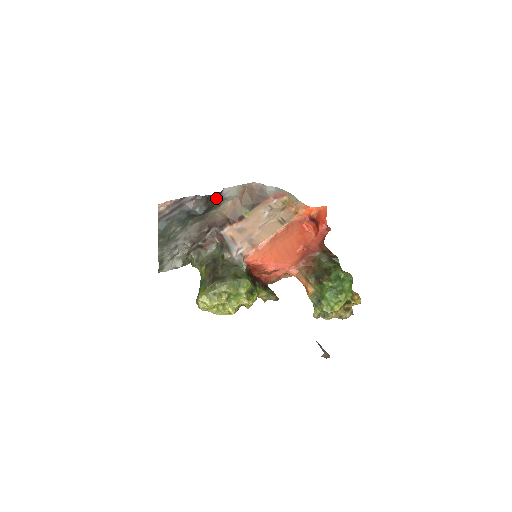
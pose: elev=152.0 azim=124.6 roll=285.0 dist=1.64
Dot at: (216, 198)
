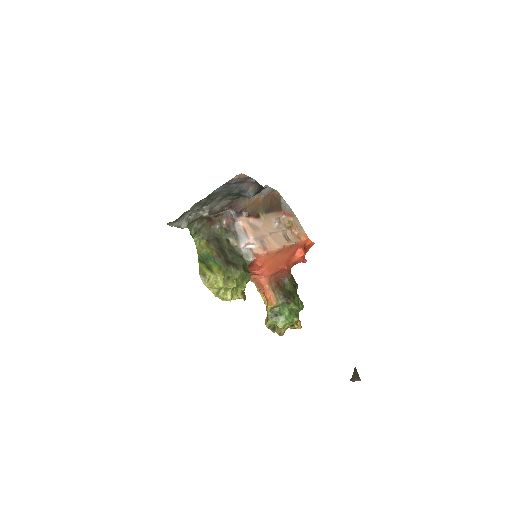
Dot at: occluded
